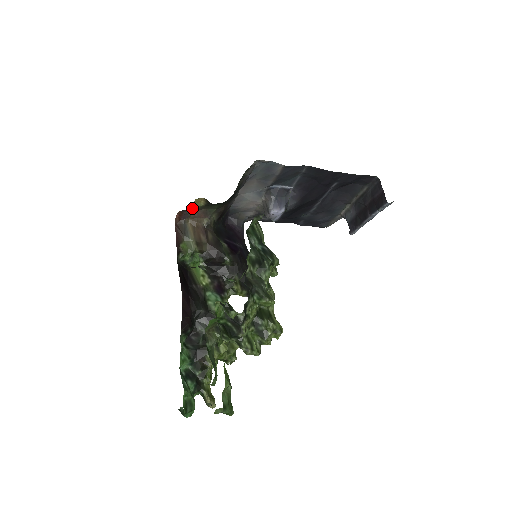
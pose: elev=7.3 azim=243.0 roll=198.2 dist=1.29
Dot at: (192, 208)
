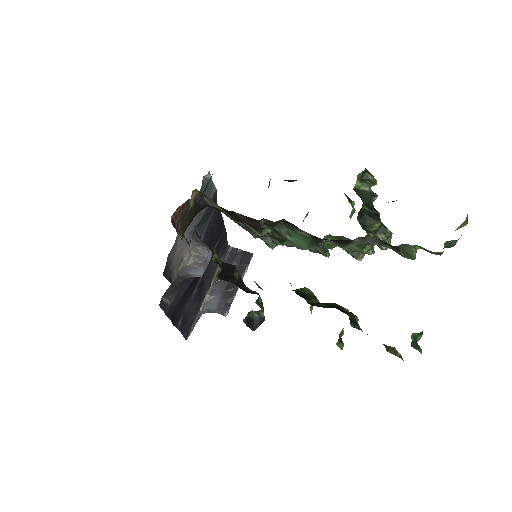
Dot at: (188, 204)
